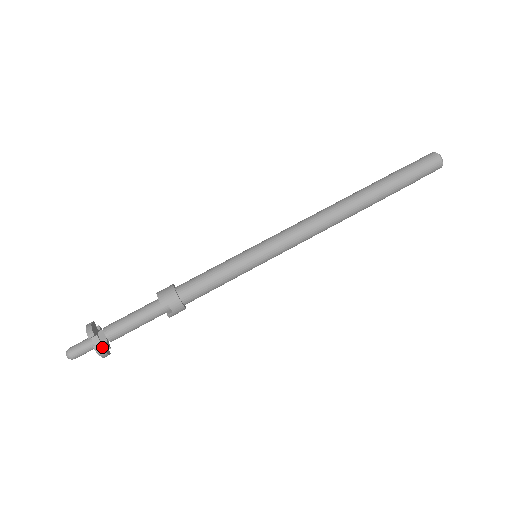
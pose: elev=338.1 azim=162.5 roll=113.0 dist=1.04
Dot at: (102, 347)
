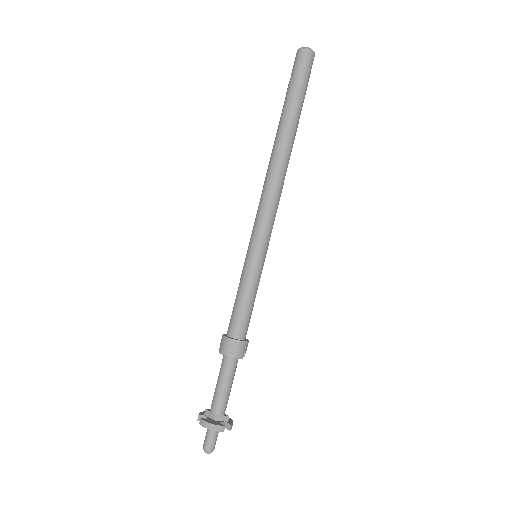
Dot at: (230, 422)
